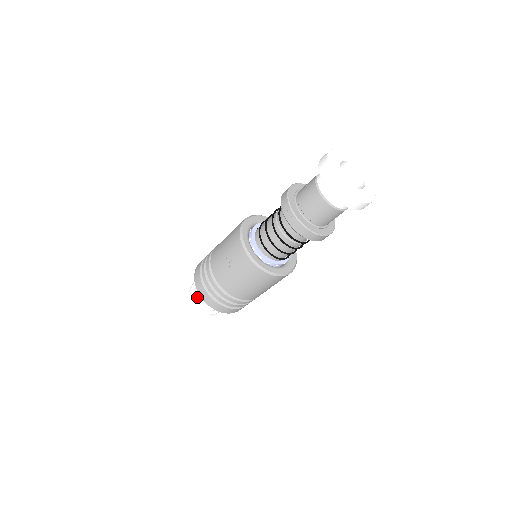
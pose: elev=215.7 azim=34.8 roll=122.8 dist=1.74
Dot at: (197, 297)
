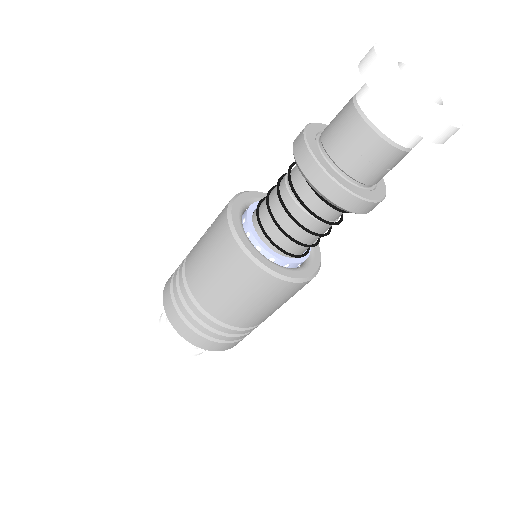
Dot at: occluded
